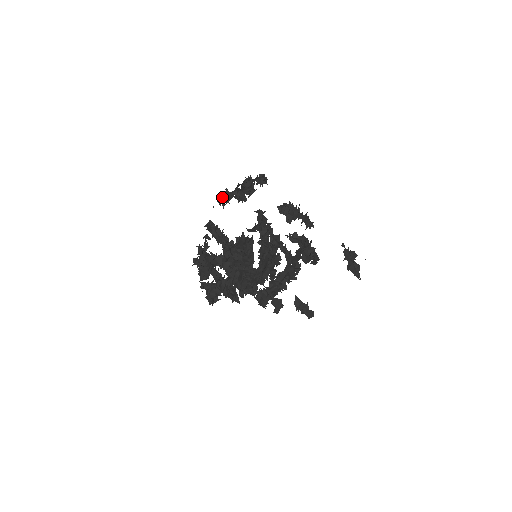
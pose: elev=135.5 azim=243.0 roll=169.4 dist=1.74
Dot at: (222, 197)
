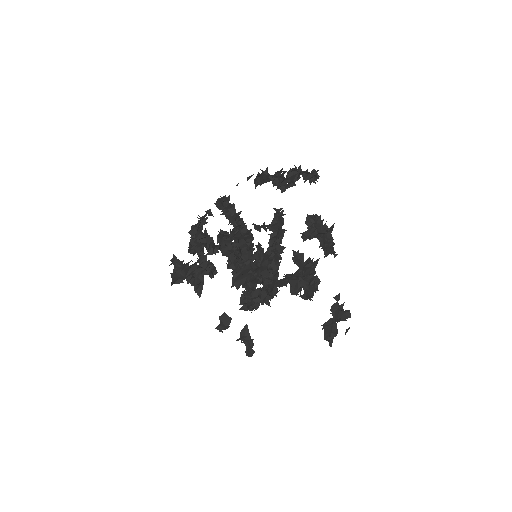
Dot at: (257, 176)
